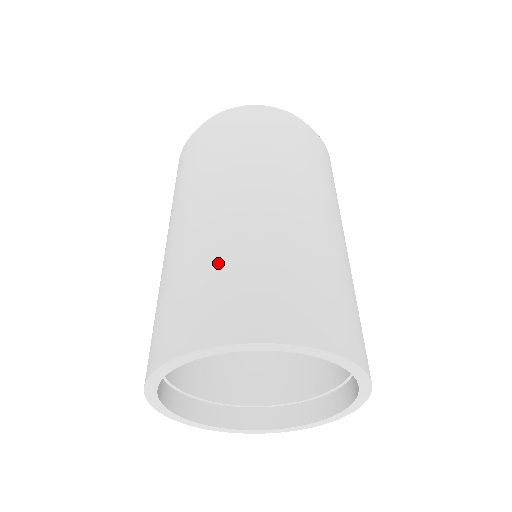
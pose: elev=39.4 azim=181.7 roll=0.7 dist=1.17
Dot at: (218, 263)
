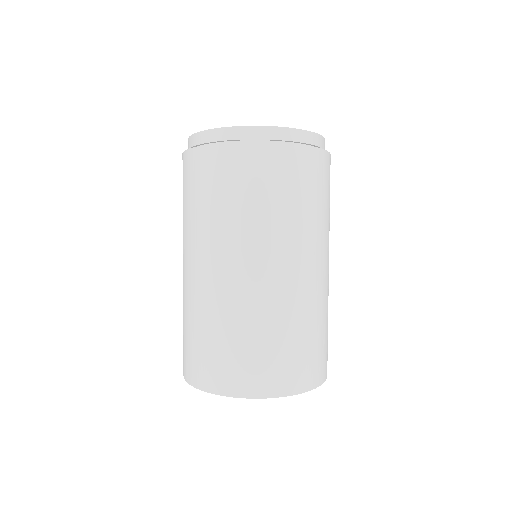
Dot at: (284, 333)
